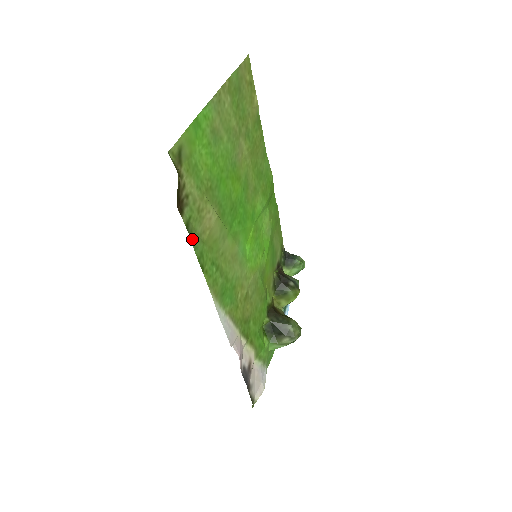
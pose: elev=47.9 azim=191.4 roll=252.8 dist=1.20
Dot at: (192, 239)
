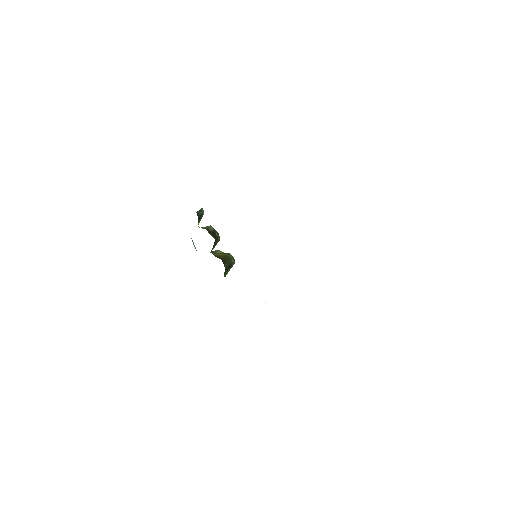
Dot at: occluded
